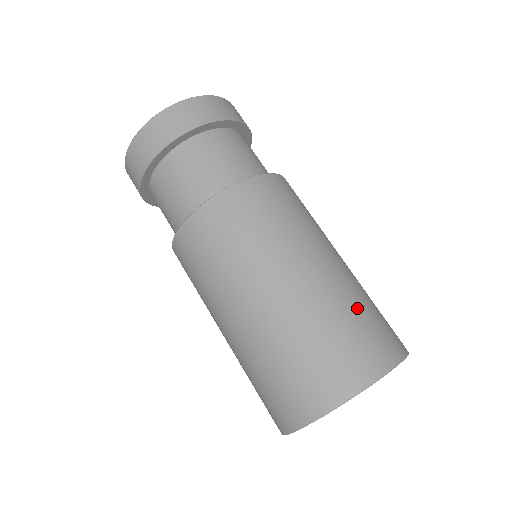
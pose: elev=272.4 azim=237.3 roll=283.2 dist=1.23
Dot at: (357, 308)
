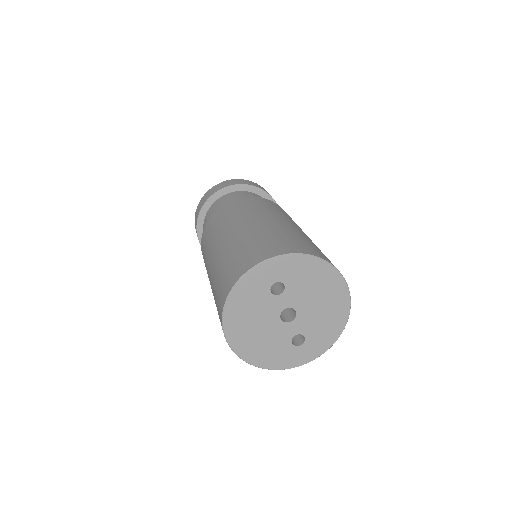
Dot at: (298, 236)
